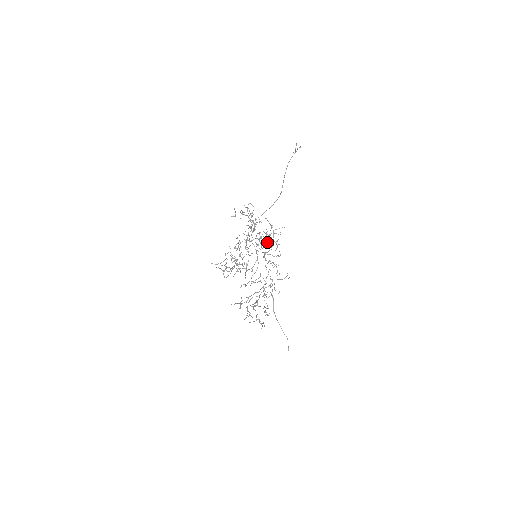
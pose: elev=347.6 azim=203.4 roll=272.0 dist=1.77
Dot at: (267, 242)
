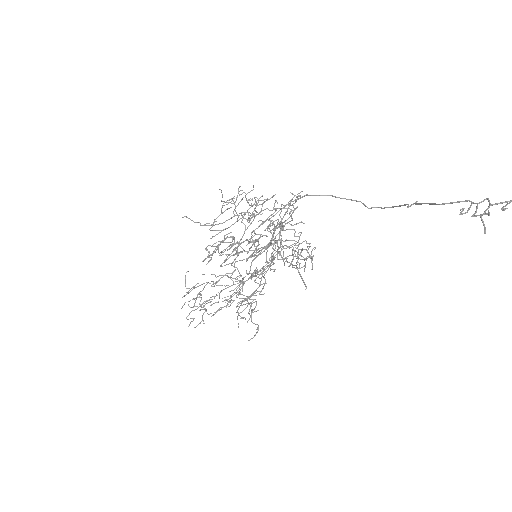
Dot at: (274, 269)
